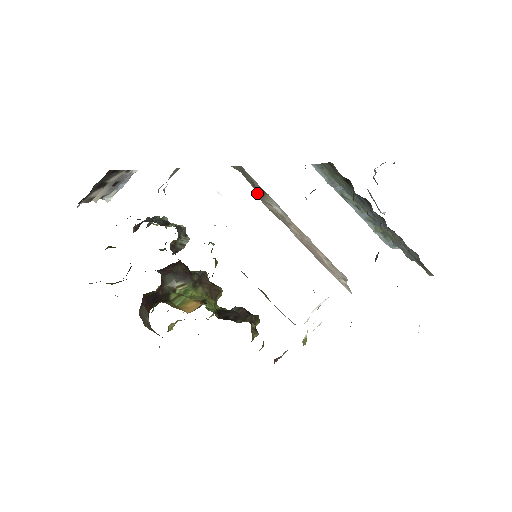
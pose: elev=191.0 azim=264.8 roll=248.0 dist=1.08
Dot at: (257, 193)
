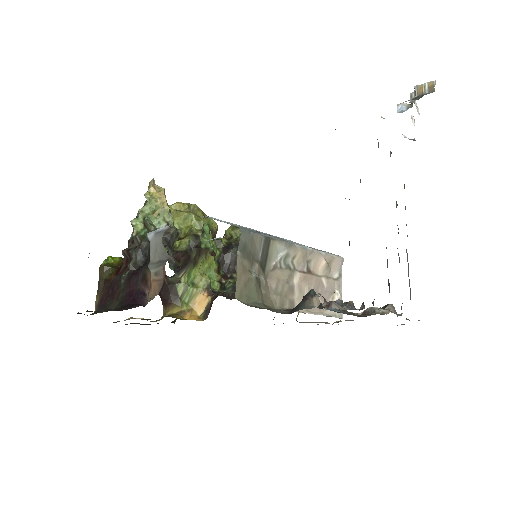
Dot at: (263, 285)
